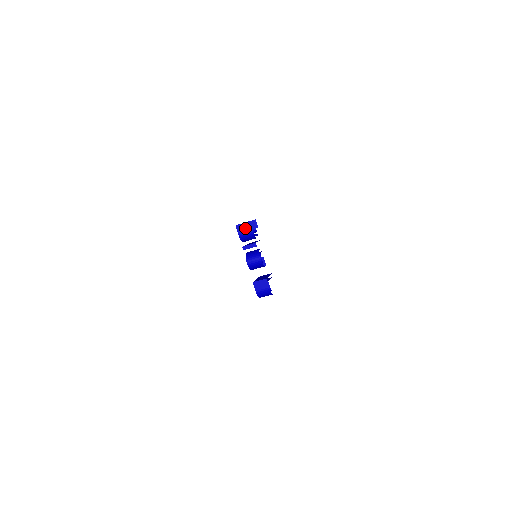
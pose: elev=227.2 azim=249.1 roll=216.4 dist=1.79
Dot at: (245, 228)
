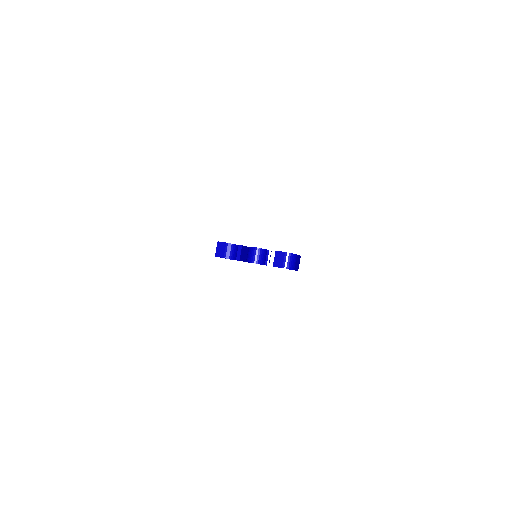
Dot at: (221, 248)
